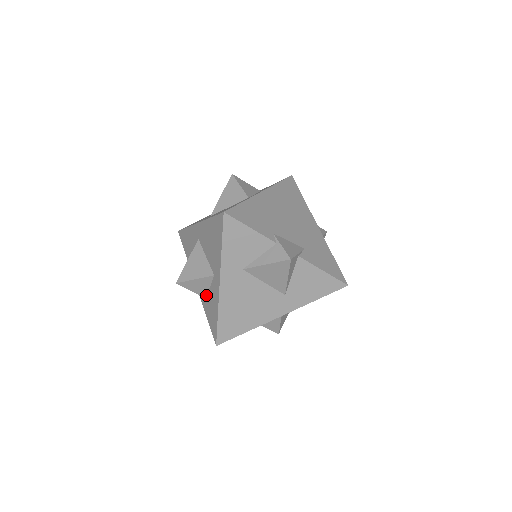
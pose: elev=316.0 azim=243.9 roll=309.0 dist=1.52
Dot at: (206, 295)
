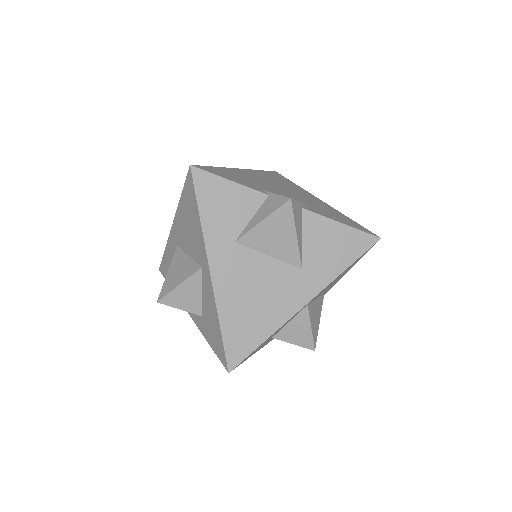
Dot at: (201, 310)
